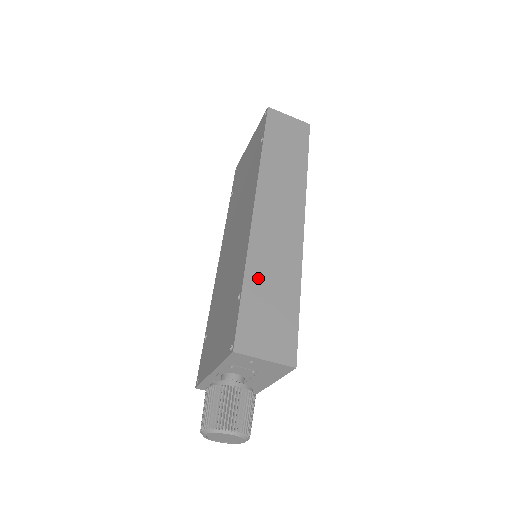
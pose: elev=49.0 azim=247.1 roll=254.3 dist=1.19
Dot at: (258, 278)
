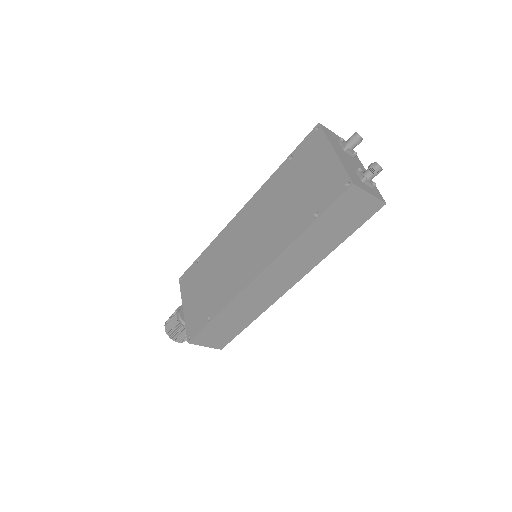
Dot at: (227, 315)
